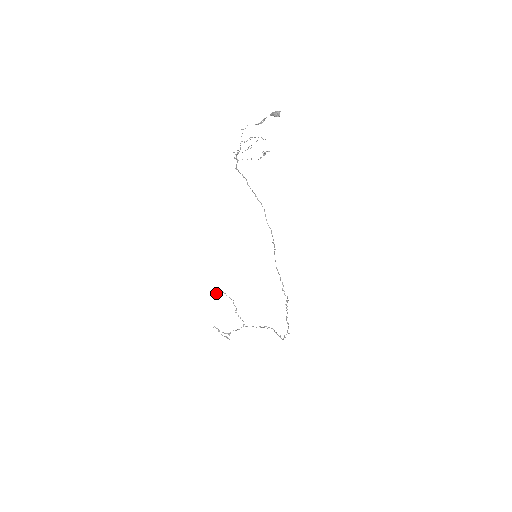
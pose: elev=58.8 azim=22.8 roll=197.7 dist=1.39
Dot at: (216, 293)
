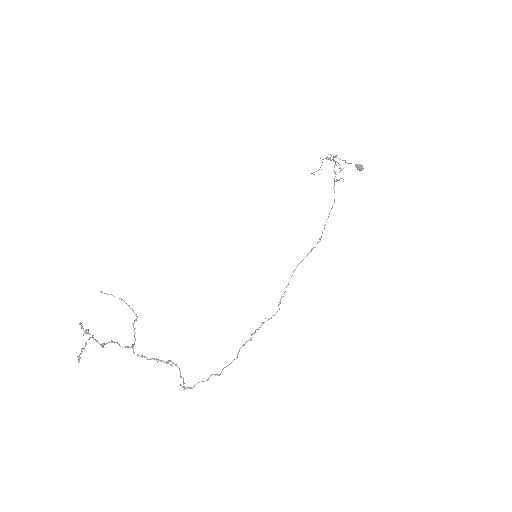
Dot at: occluded
